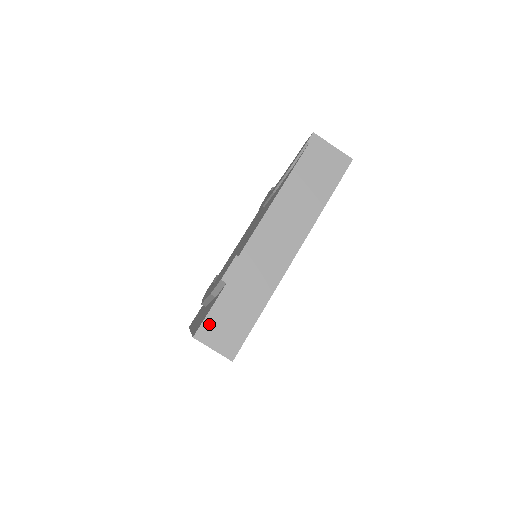
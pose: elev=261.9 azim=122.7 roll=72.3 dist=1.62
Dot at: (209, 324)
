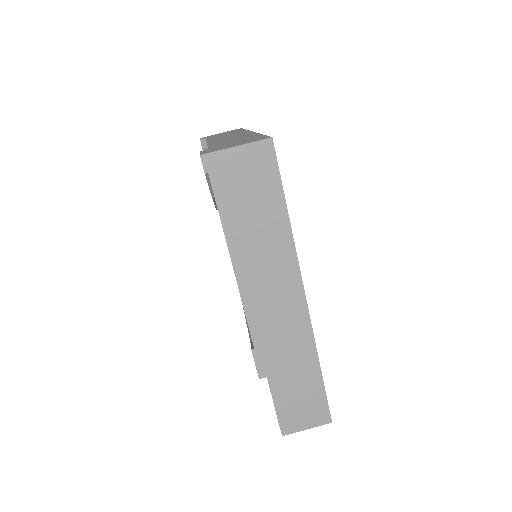
Dot at: (285, 417)
